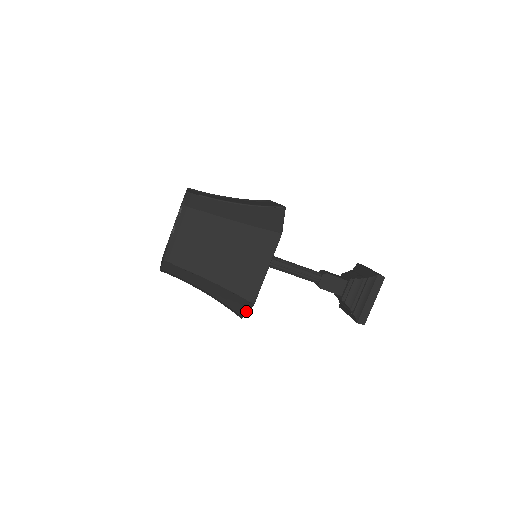
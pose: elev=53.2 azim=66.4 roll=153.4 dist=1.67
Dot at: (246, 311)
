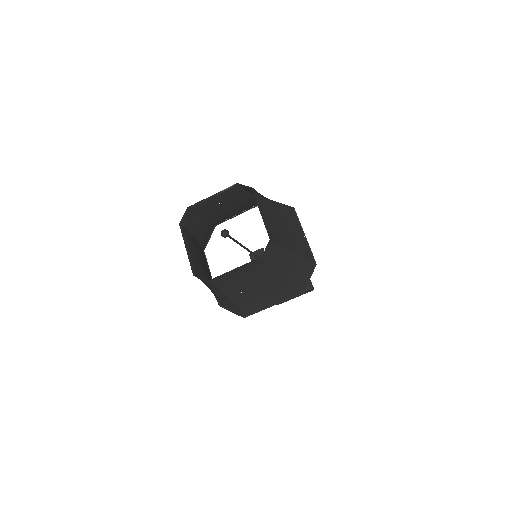
Dot at: (230, 309)
